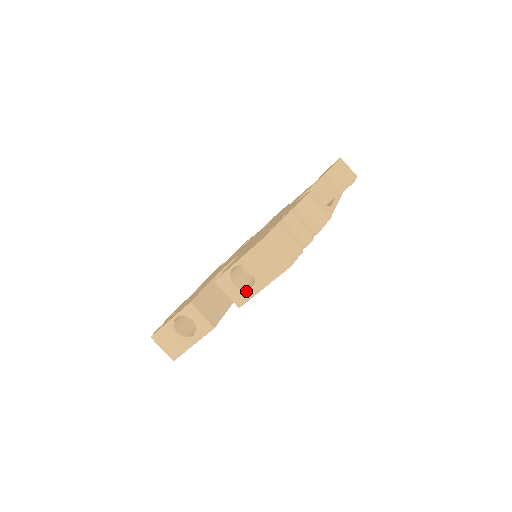
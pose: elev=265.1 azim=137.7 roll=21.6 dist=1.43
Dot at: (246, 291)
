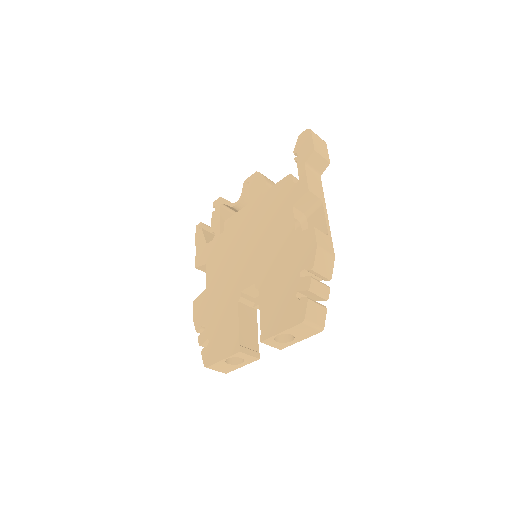
Dot at: (287, 343)
